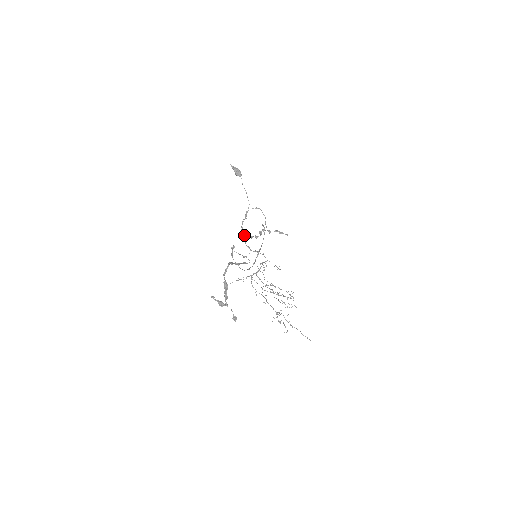
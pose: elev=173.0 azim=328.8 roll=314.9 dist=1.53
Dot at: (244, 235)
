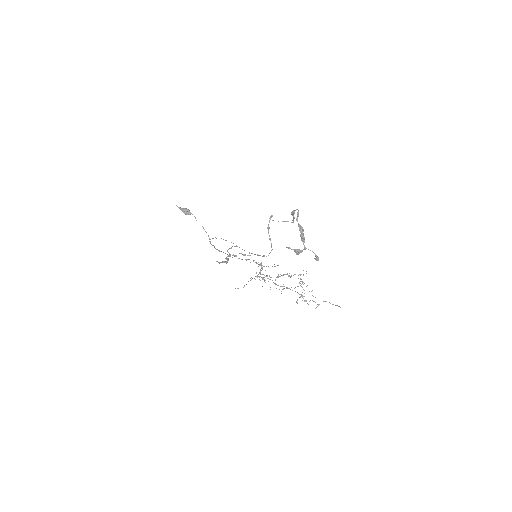
Dot at: (225, 253)
